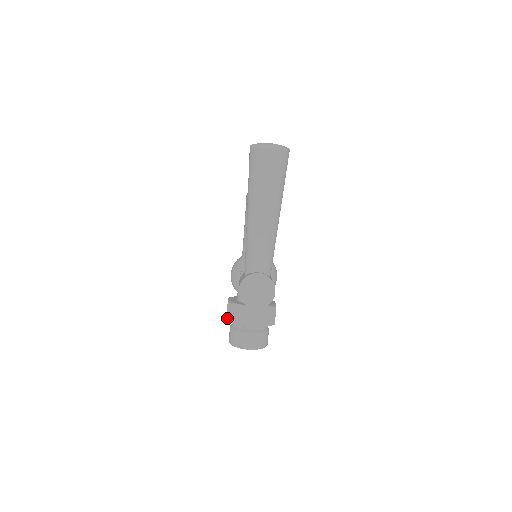
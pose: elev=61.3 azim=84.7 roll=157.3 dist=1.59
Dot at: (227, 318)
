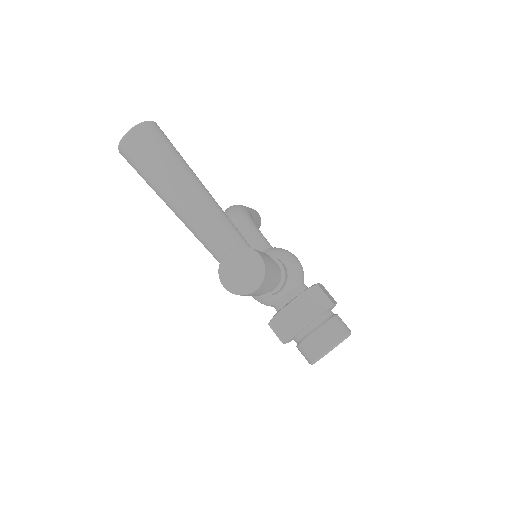
Dot at: (280, 339)
